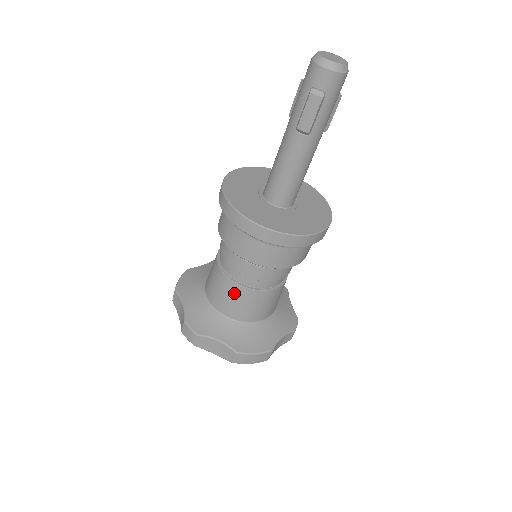
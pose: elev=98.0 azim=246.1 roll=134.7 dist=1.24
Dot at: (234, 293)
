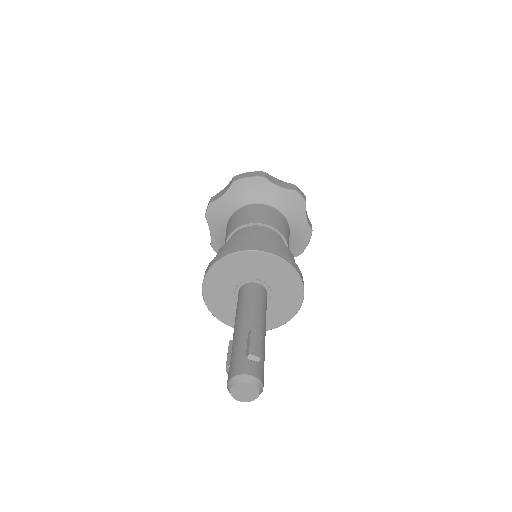
Dot at: occluded
